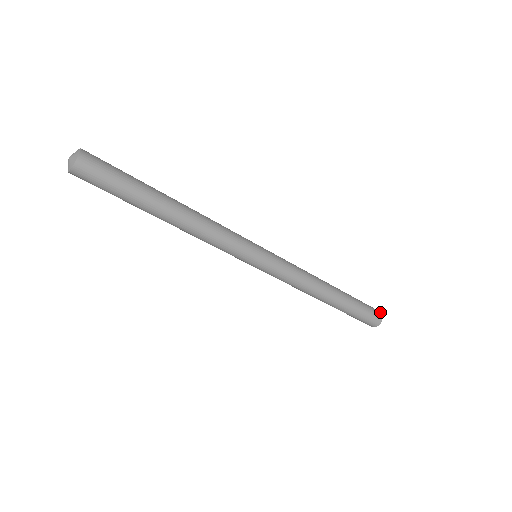
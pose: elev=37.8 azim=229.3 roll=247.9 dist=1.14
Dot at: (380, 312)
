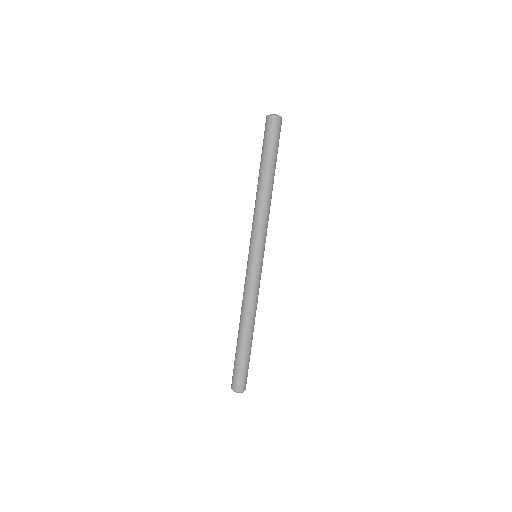
Dot at: occluded
